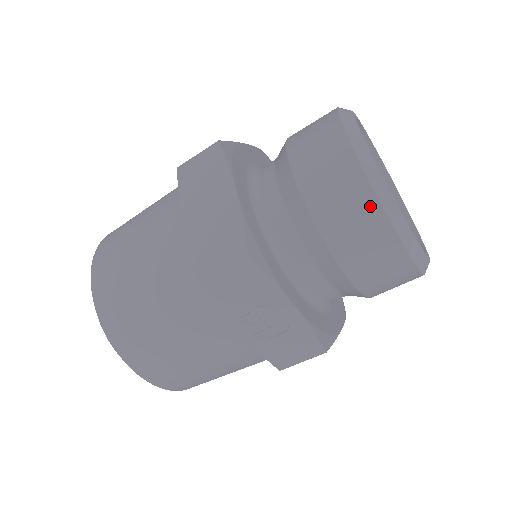
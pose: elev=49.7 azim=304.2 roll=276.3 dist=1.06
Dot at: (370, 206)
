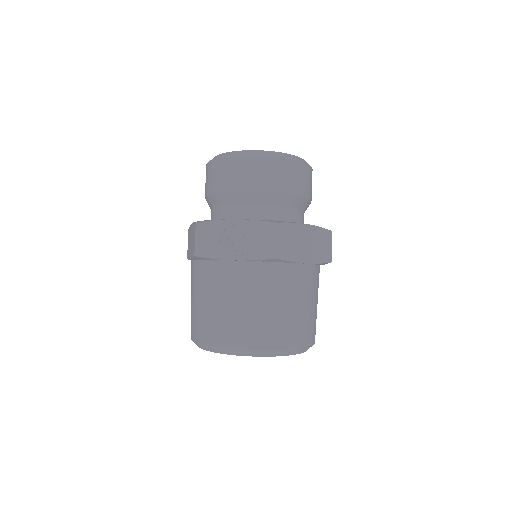
Dot at: (221, 163)
